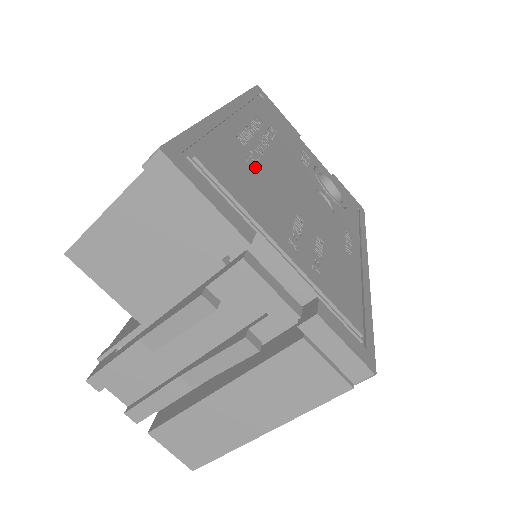
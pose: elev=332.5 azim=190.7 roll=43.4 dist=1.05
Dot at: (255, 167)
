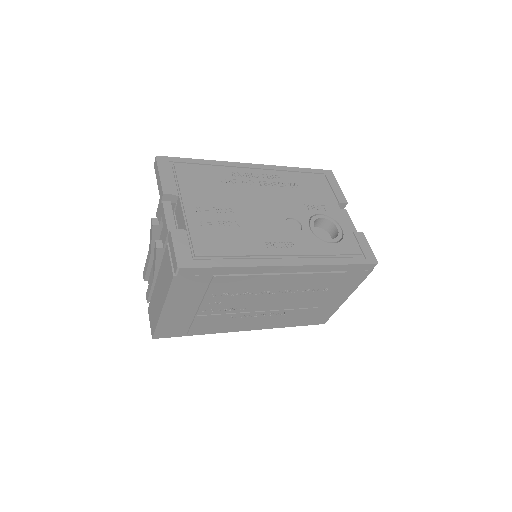
Dot at: (225, 184)
